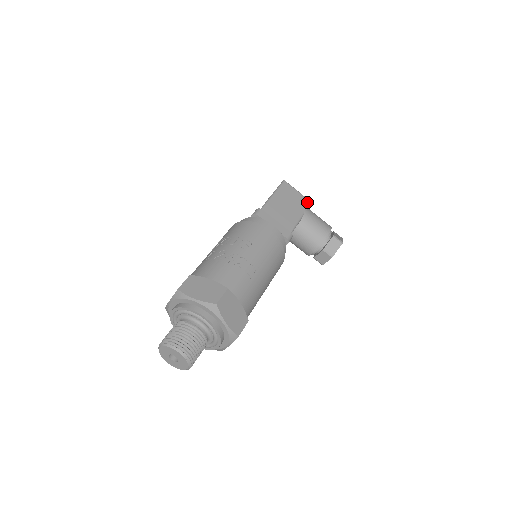
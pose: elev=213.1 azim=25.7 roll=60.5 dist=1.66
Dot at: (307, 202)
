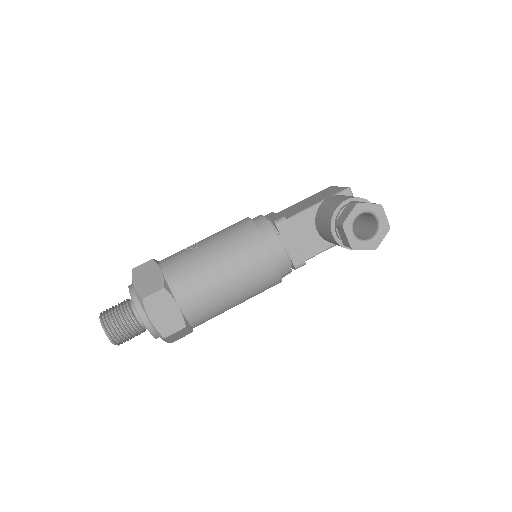
Dot at: (341, 190)
